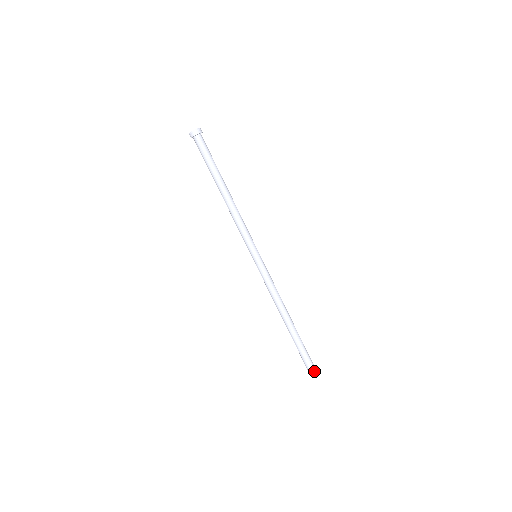
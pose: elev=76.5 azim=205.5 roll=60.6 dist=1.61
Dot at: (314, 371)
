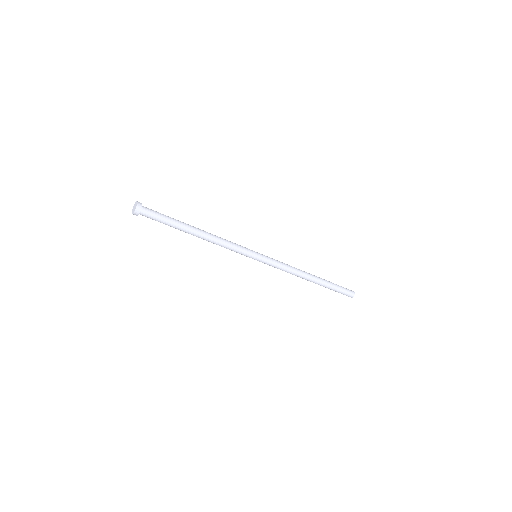
Dot at: (353, 293)
